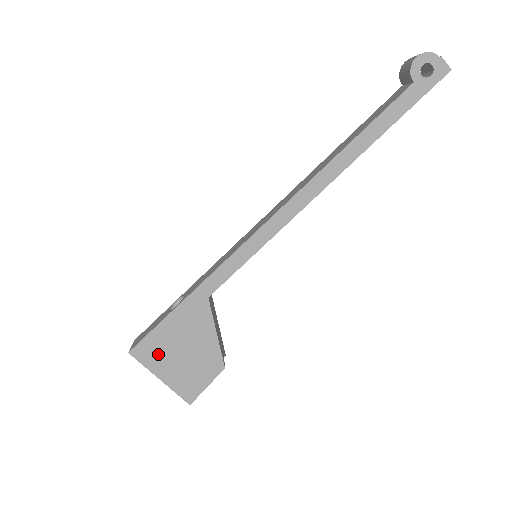
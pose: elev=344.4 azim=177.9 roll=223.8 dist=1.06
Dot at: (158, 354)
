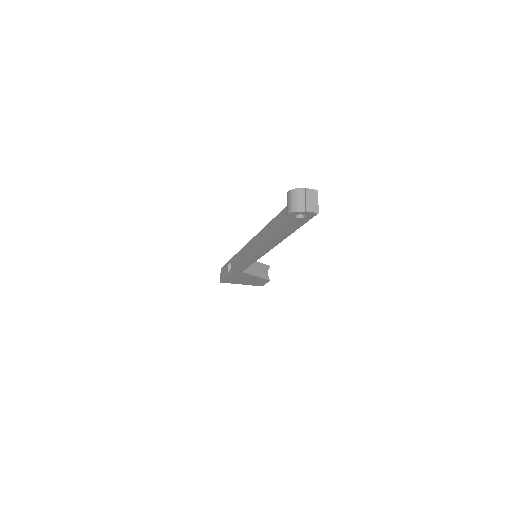
Dot at: (234, 281)
